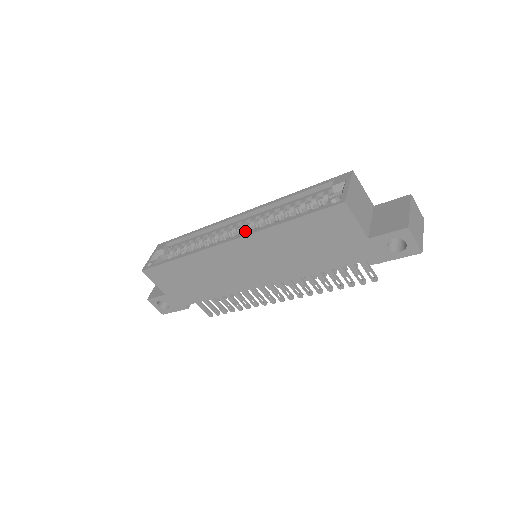
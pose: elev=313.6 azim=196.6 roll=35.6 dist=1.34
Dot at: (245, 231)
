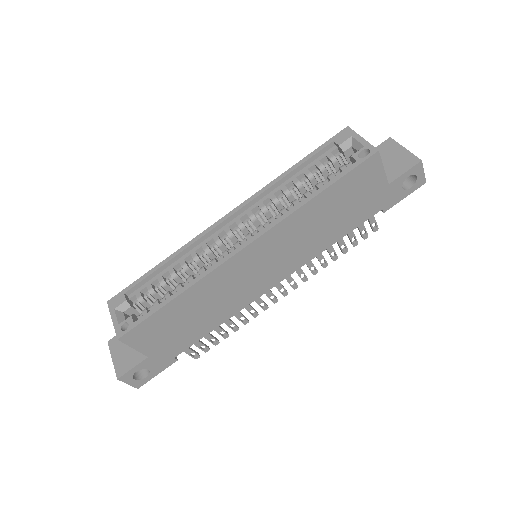
Dot at: (245, 230)
